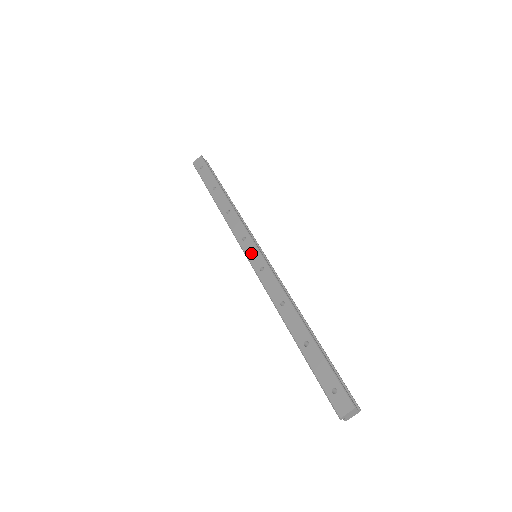
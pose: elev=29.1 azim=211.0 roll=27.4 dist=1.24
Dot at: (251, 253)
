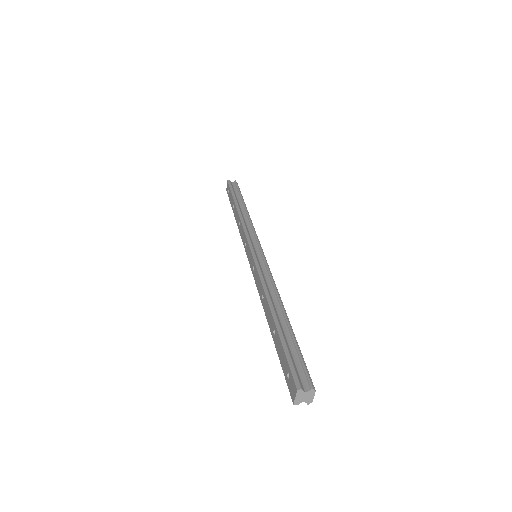
Dot at: (249, 256)
